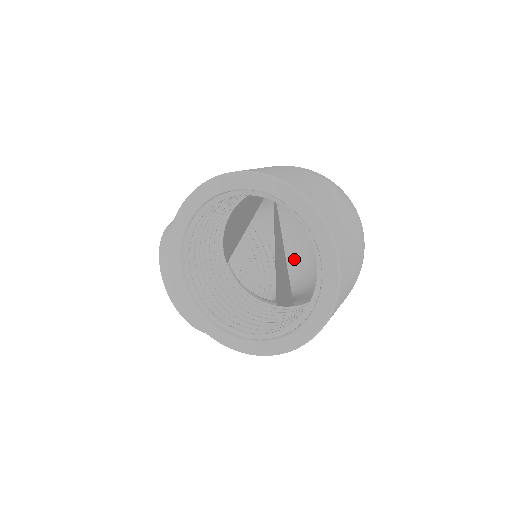
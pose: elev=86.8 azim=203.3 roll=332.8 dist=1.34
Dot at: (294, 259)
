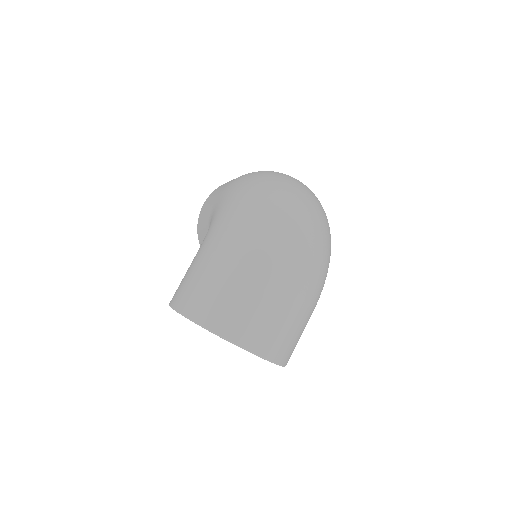
Dot at: occluded
